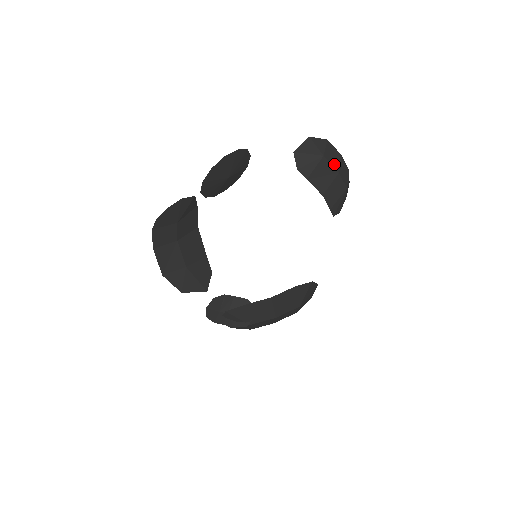
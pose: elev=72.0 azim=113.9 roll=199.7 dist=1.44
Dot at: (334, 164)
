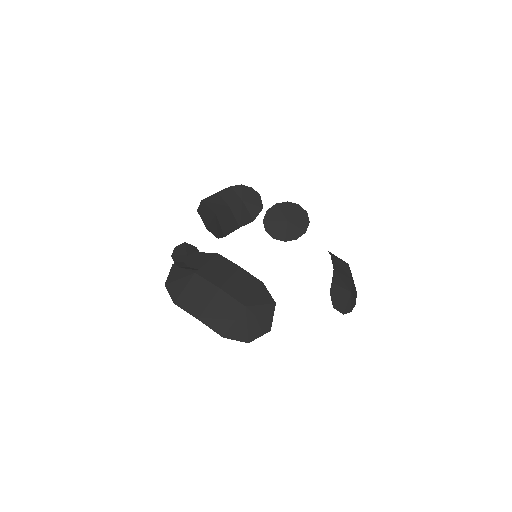
Dot at: (351, 276)
